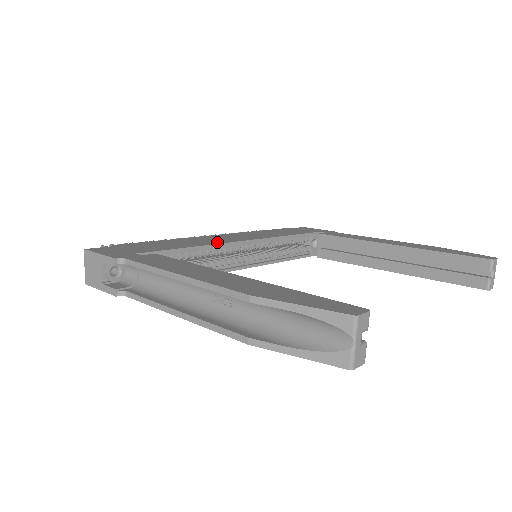
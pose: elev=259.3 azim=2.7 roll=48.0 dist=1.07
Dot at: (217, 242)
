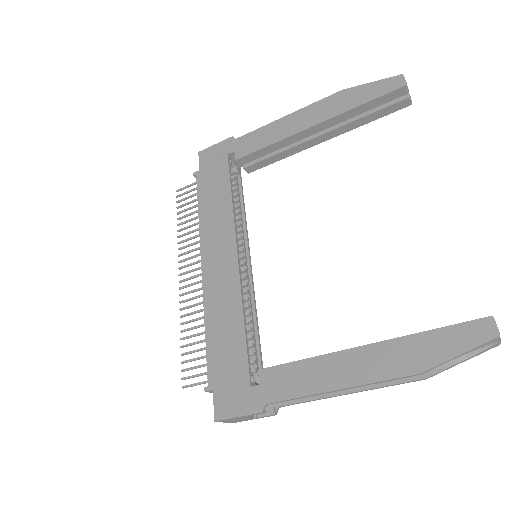
Dot at: (235, 289)
